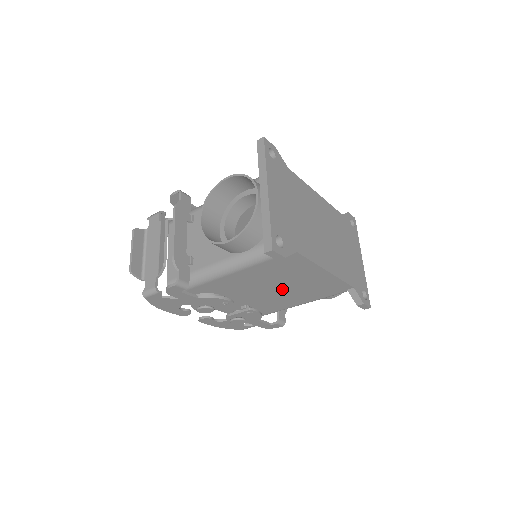
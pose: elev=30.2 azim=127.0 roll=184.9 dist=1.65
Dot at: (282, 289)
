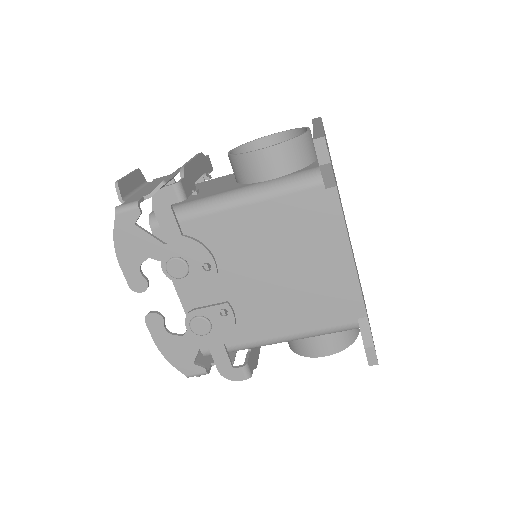
Dot at: (283, 278)
